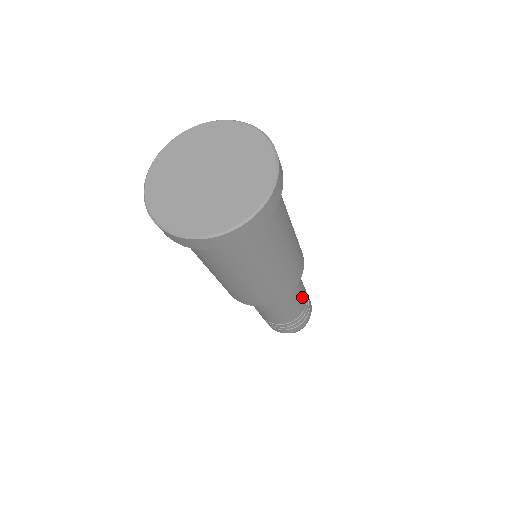
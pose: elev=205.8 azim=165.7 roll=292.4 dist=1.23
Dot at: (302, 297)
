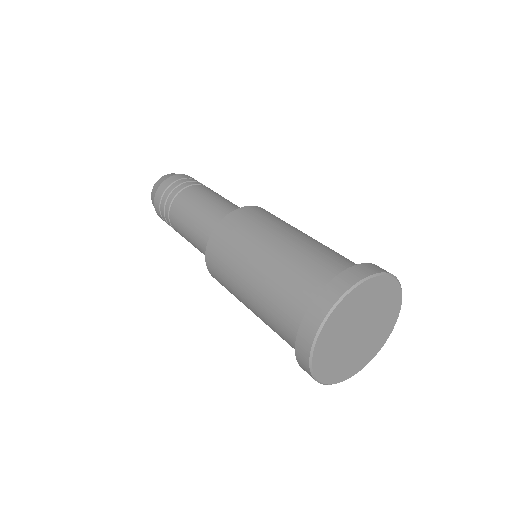
Dot at: occluded
